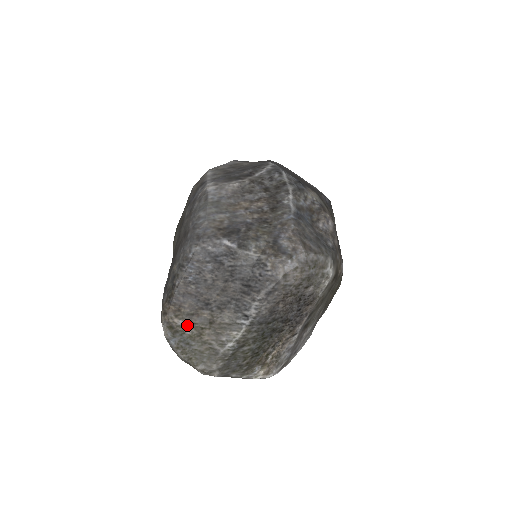
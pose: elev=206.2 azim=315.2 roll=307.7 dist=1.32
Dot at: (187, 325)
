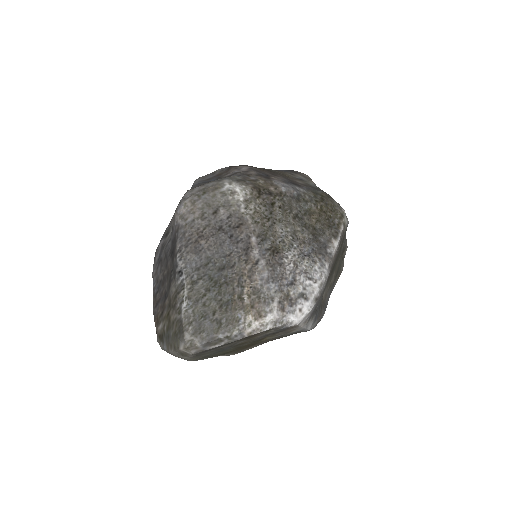
Dot at: (163, 323)
